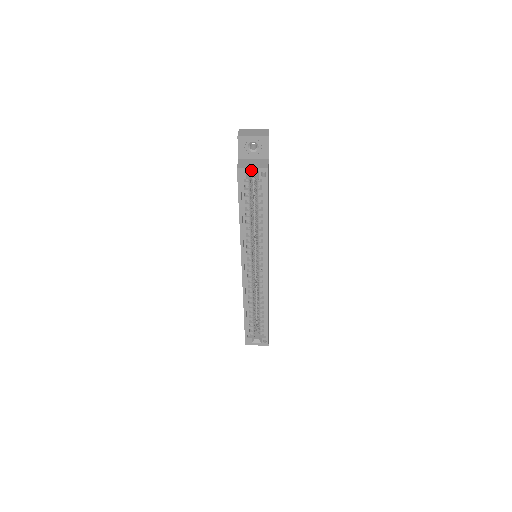
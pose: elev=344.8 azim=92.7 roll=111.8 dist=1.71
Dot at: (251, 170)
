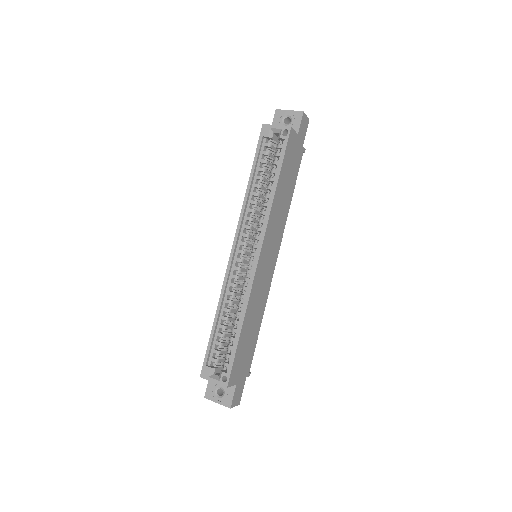
Dot at: (275, 127)
